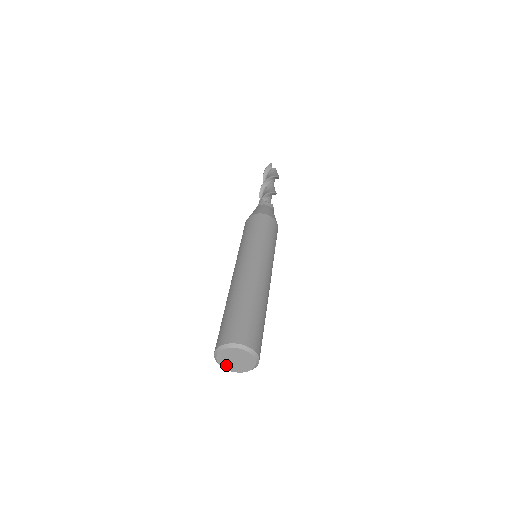
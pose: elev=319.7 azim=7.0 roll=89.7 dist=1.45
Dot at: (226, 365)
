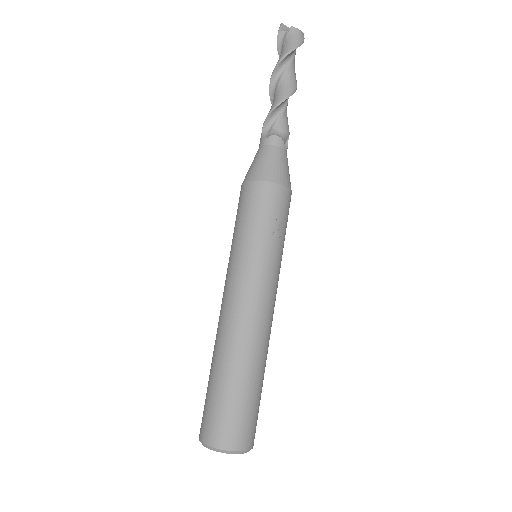
Dot at: occluded
